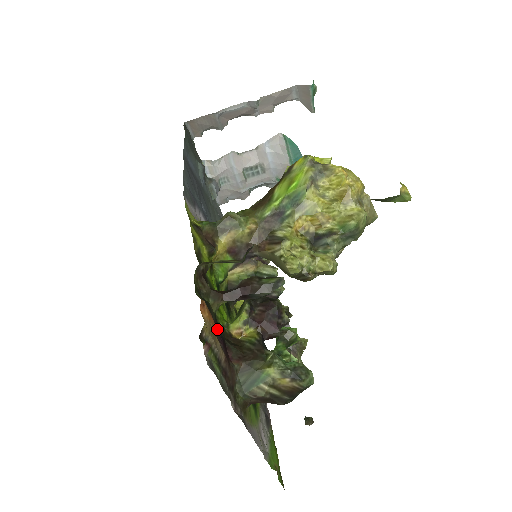
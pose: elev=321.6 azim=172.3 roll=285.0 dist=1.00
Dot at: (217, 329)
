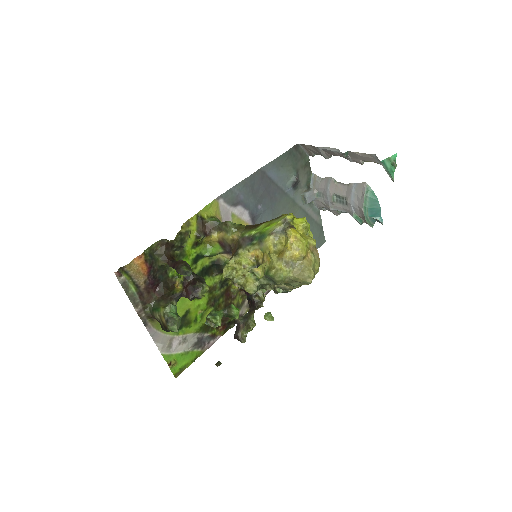
Dot at: (152, 273)
